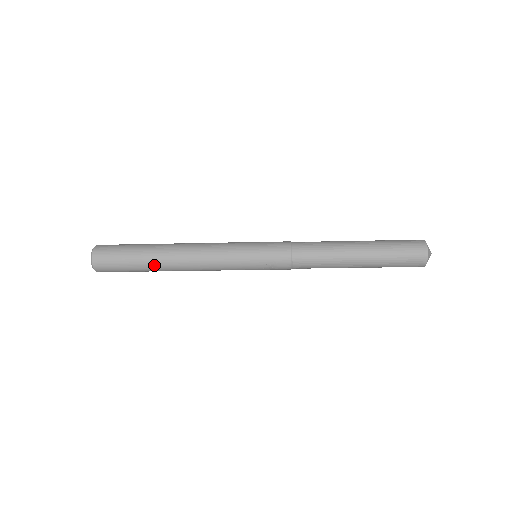
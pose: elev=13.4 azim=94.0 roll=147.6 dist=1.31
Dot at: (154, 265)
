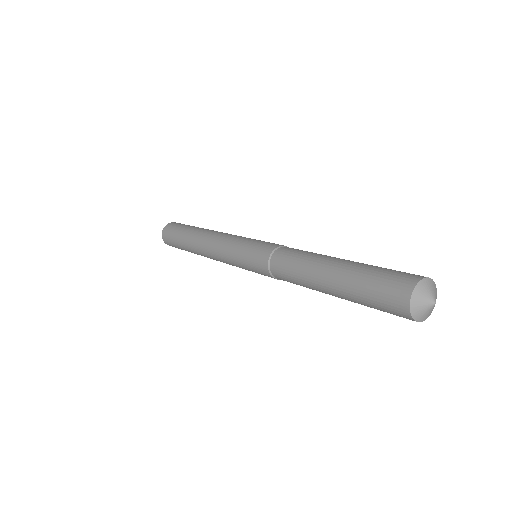
Dot at: occluded
